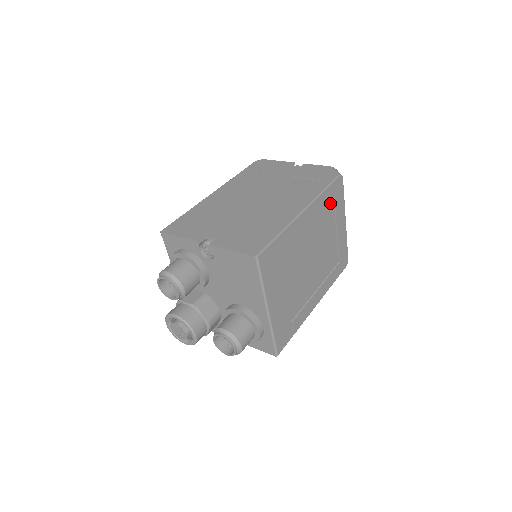
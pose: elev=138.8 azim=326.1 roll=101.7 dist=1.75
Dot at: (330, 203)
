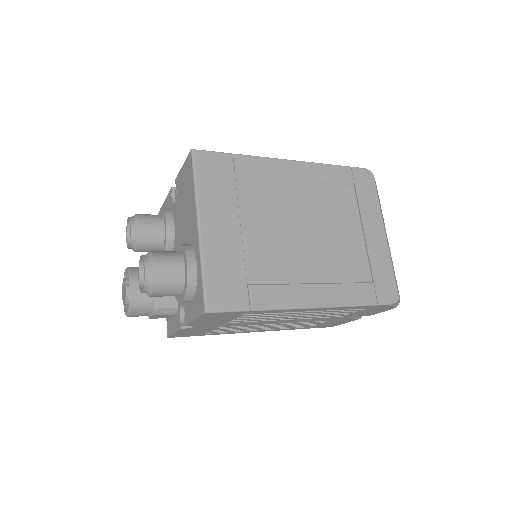
Dot at: (347, 188)
